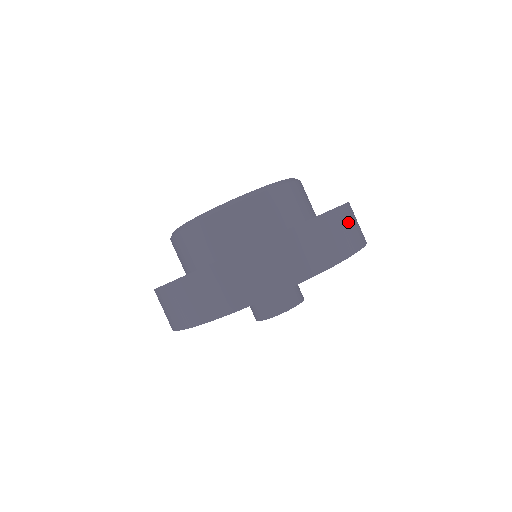
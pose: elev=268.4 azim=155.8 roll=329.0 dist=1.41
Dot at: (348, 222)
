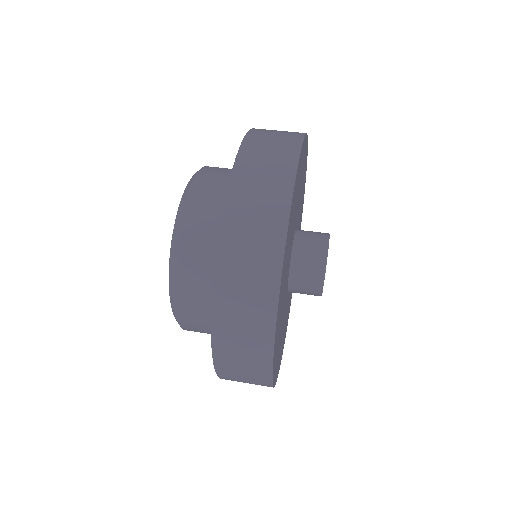
Dot at: occluded
